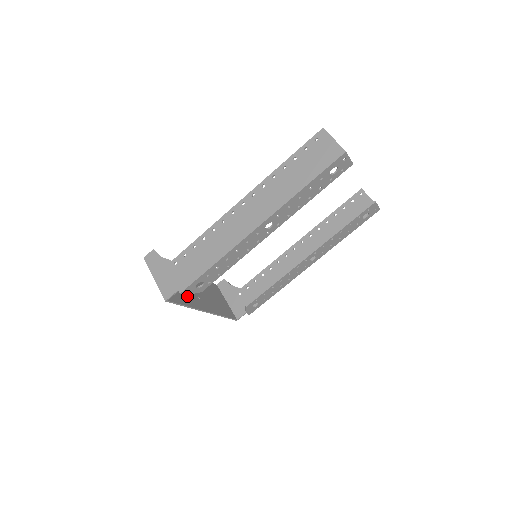
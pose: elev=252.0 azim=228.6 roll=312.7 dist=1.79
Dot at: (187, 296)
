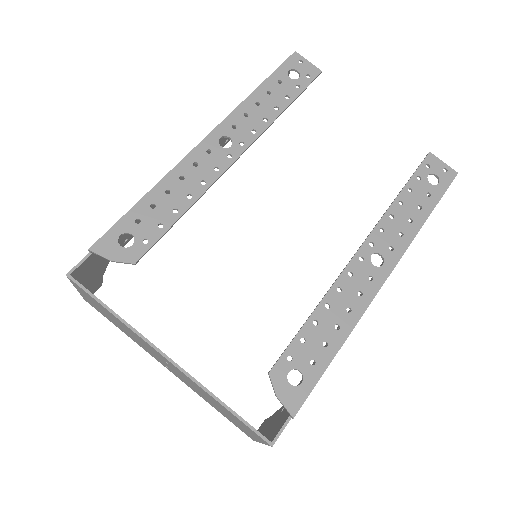
Dot at: occluded
